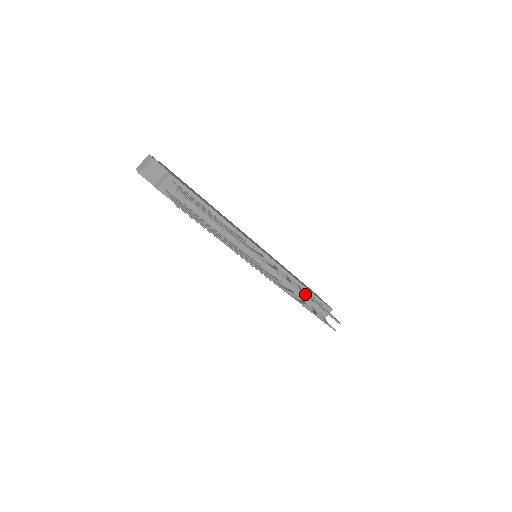
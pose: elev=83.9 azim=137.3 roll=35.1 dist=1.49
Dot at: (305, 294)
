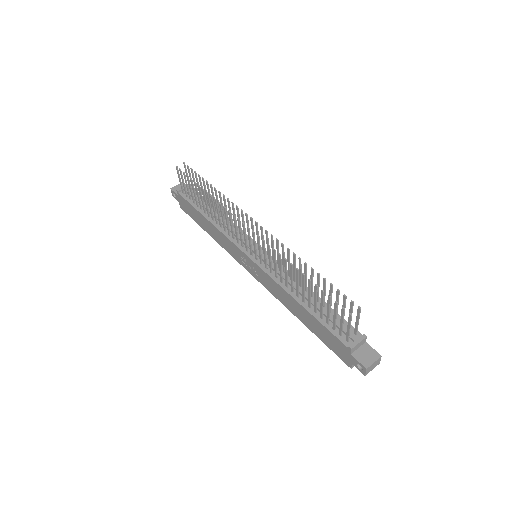
Dot at: (299, 264)
